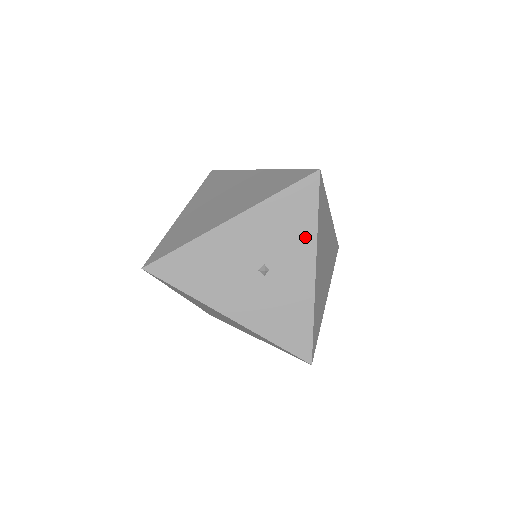
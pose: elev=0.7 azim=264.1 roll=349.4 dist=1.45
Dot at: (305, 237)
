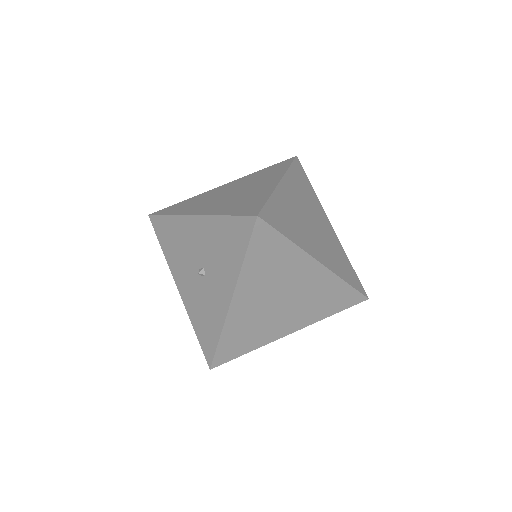
Dot at: (232, 268)
